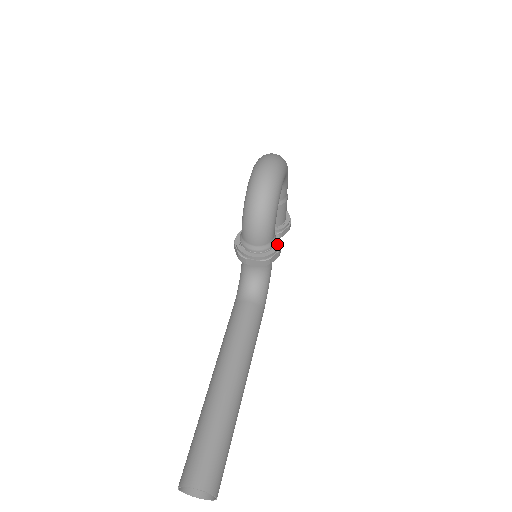
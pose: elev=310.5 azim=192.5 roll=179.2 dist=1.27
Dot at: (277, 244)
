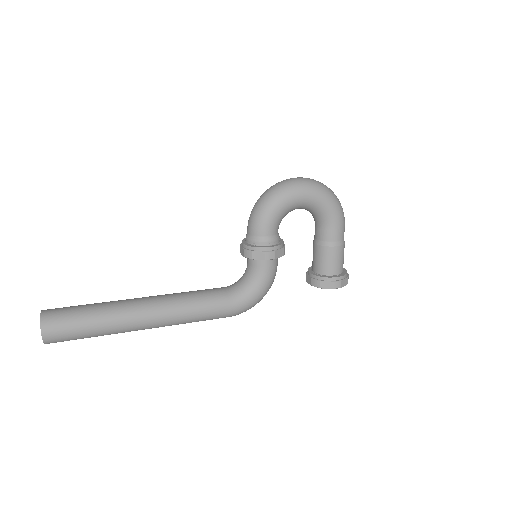
Dot at: (268, 246)
